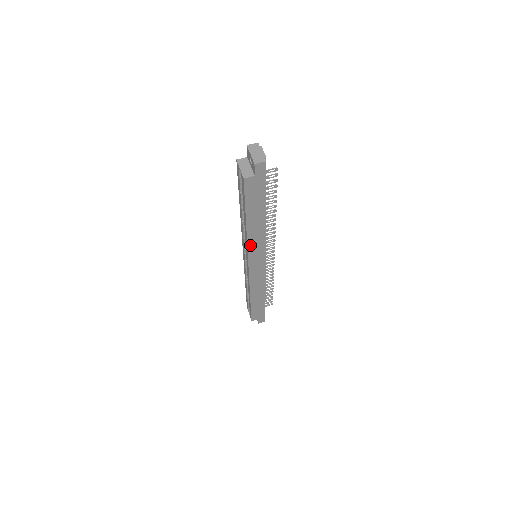
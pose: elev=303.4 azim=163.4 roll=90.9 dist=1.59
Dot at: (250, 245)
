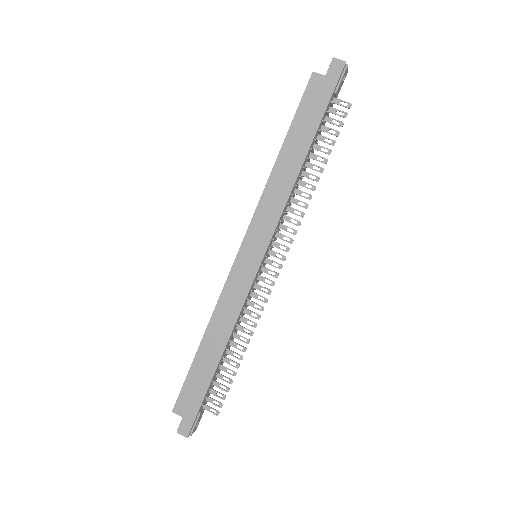
Dot at: (263, 202)
